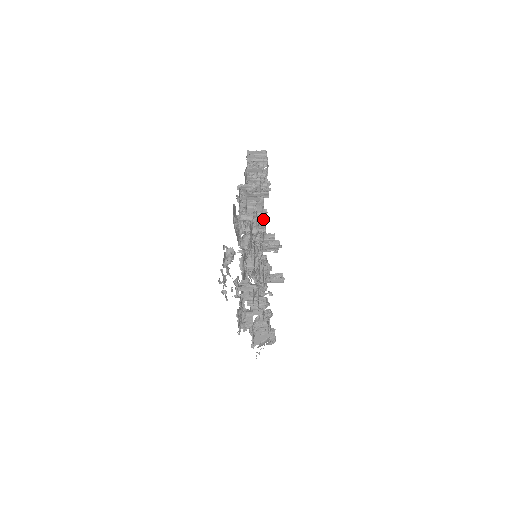
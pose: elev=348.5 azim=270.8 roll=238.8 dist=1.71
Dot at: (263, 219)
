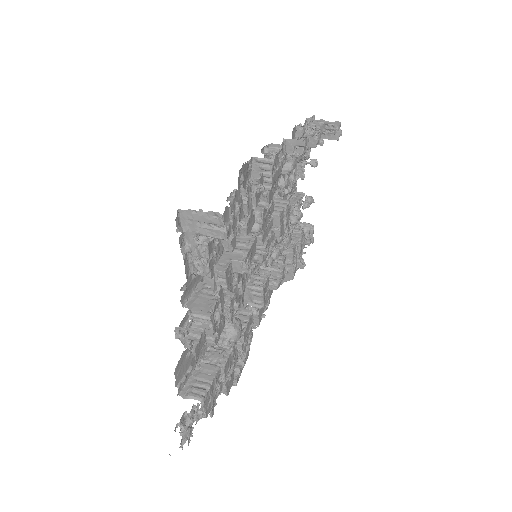
Dot at: (249, 265)
